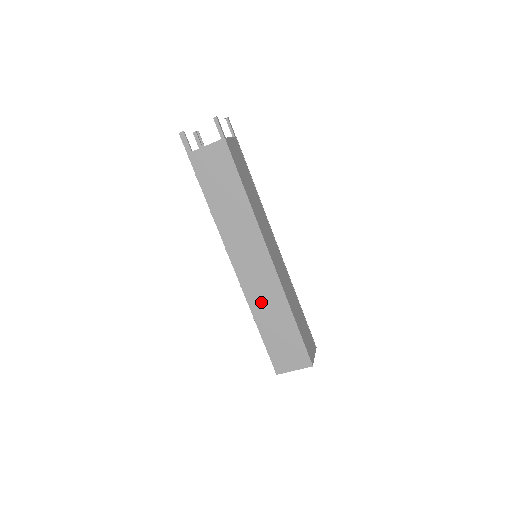
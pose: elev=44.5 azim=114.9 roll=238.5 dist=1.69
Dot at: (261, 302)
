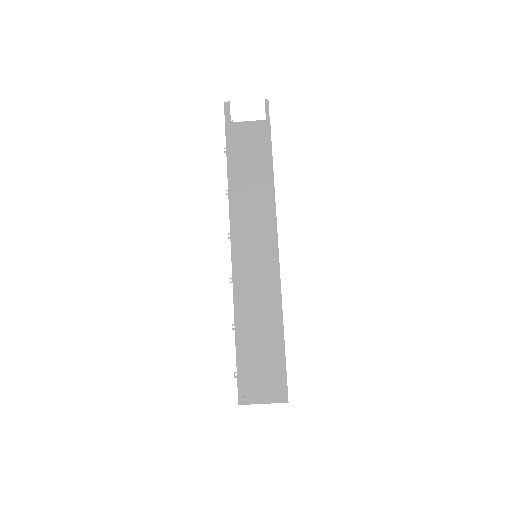
Dot at: (250, 303)
